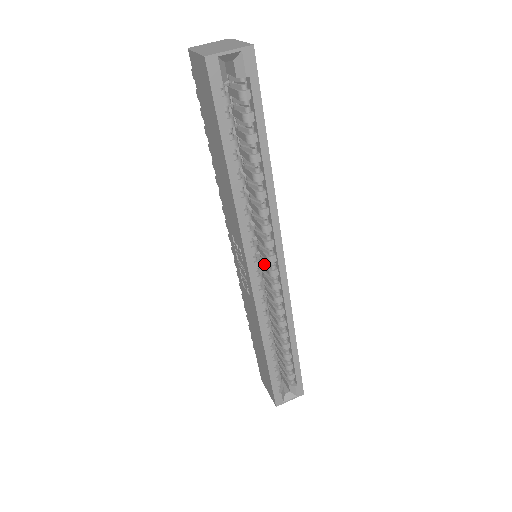
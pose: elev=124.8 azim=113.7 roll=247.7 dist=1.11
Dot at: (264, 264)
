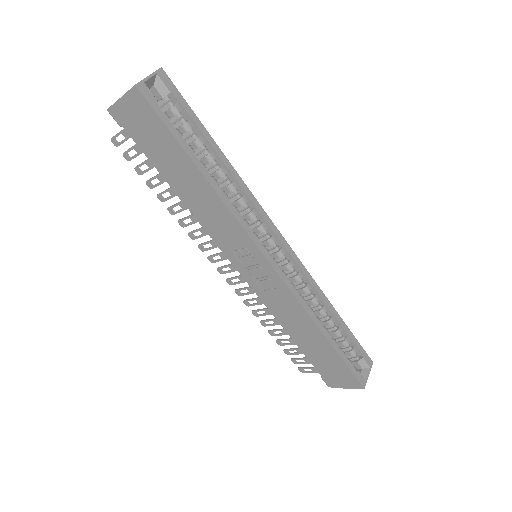
Dot at: occluded
